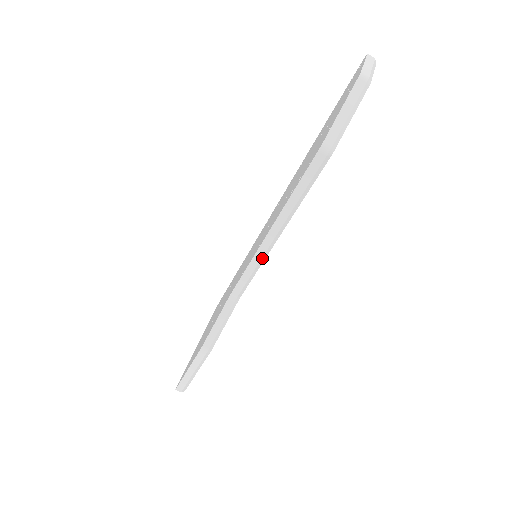
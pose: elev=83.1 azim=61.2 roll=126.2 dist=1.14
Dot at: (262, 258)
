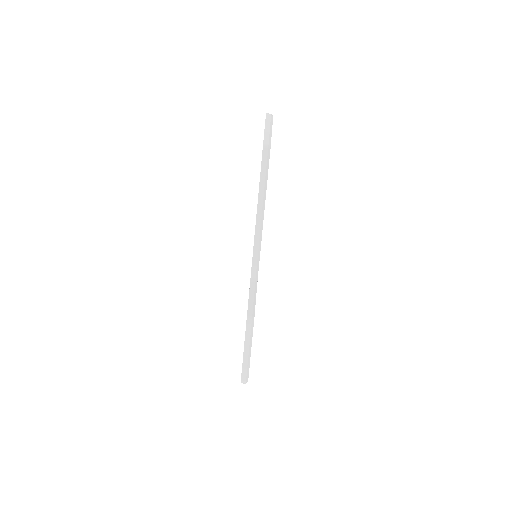
Dot at: (260, 235)
